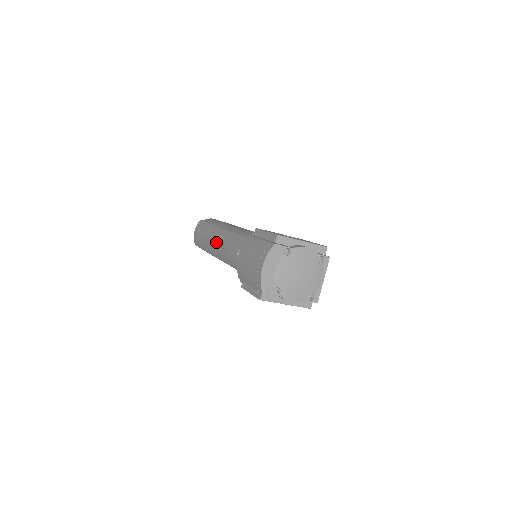
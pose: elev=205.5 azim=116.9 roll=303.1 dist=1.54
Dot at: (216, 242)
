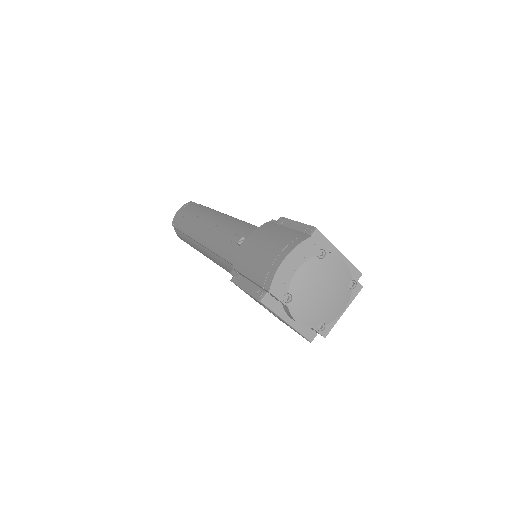
Dot at: (207, 225)
